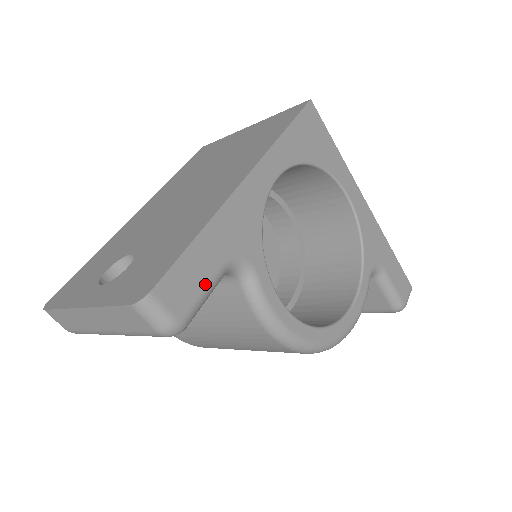
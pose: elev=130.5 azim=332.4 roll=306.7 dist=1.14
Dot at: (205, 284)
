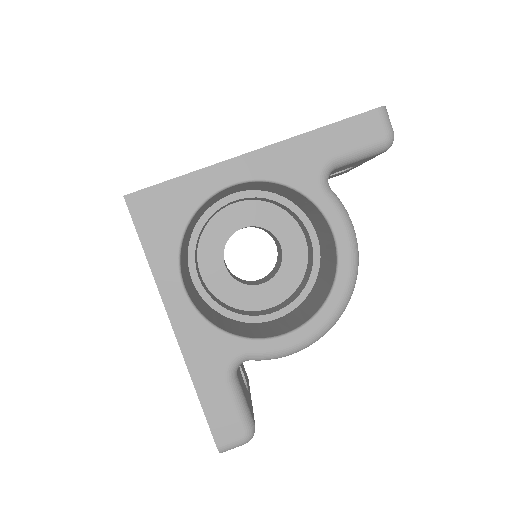
Dot at: (232, 405)
